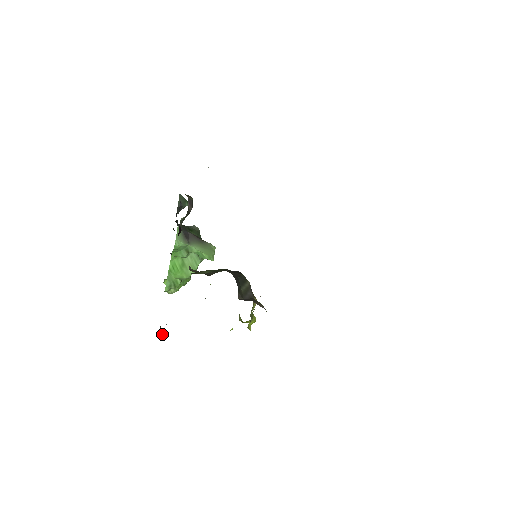
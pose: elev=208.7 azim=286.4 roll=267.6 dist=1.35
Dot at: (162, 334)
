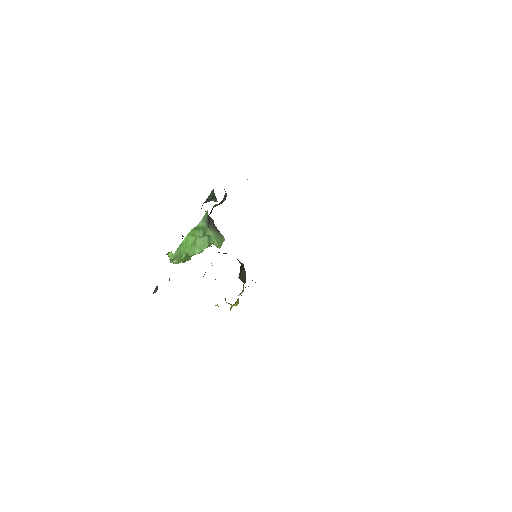
Dot at: (156, 291)
